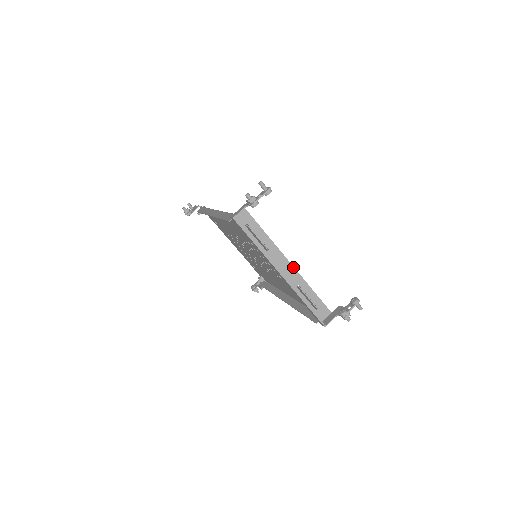
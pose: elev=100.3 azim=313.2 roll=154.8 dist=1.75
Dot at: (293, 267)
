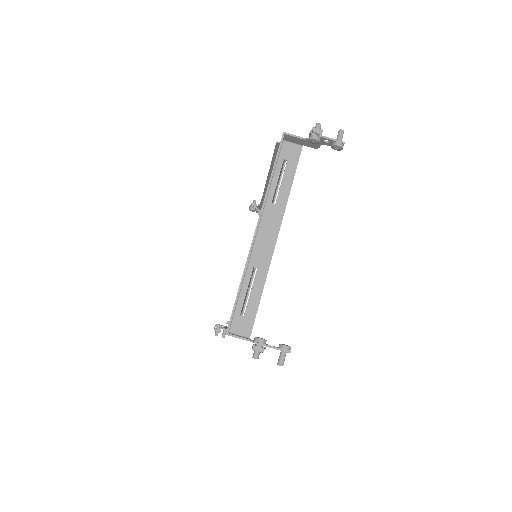
Dot at: (274, 247)
